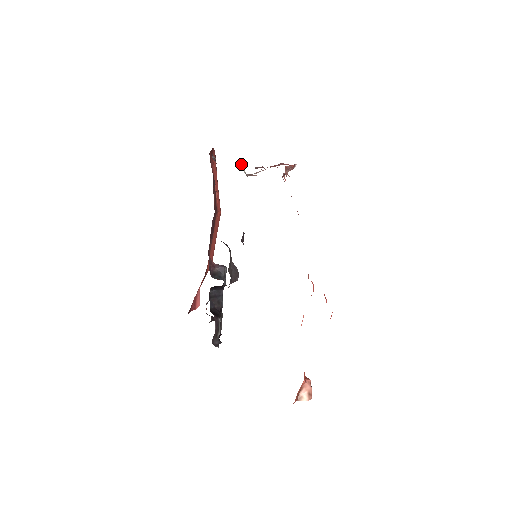
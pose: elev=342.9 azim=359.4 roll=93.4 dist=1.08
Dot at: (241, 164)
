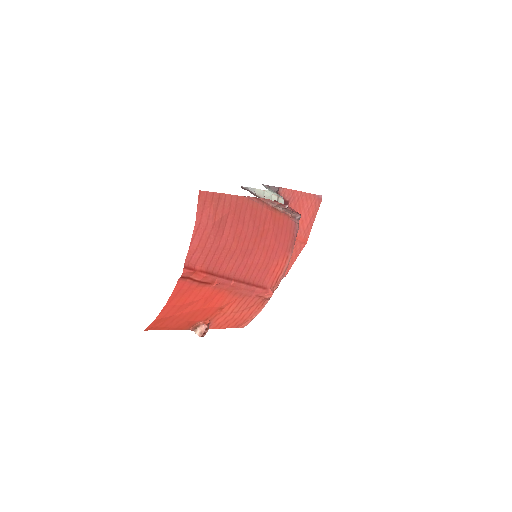
Dot at: (248, 187)
